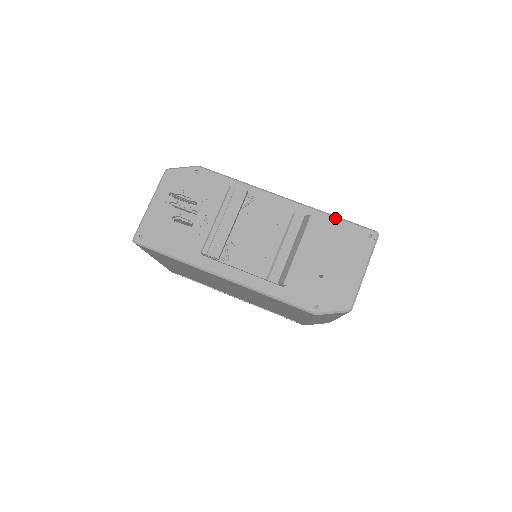
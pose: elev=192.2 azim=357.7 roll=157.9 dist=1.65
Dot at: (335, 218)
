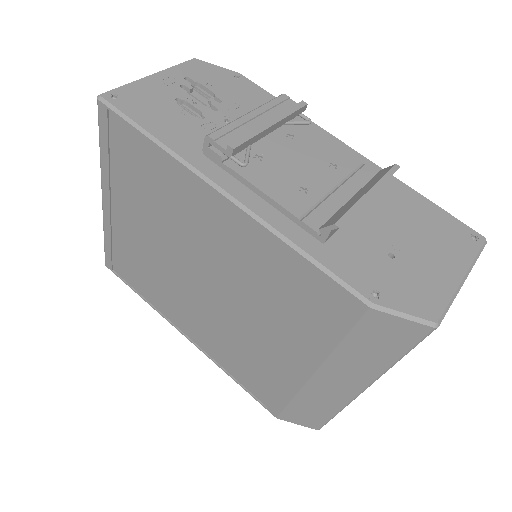
Dot at: (422, 196)
